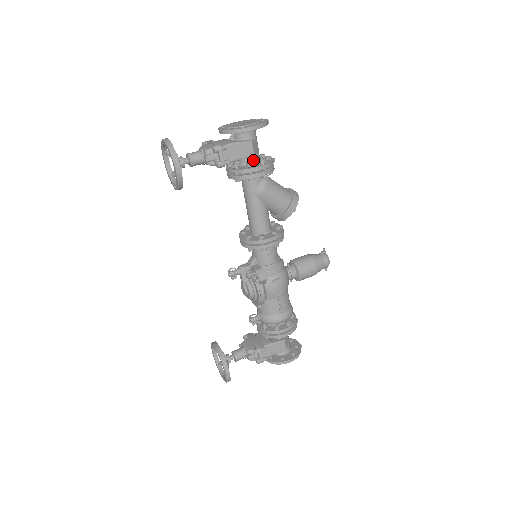
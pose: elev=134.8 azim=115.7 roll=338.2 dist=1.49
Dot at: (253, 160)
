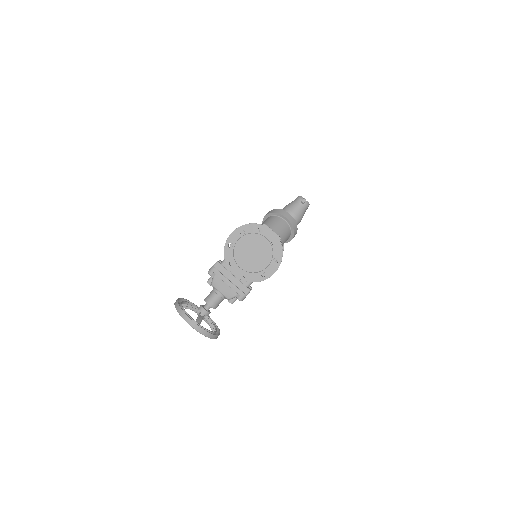
Dot at: occluded
